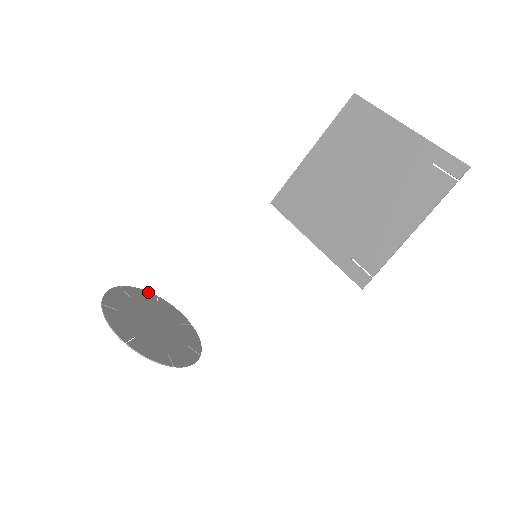
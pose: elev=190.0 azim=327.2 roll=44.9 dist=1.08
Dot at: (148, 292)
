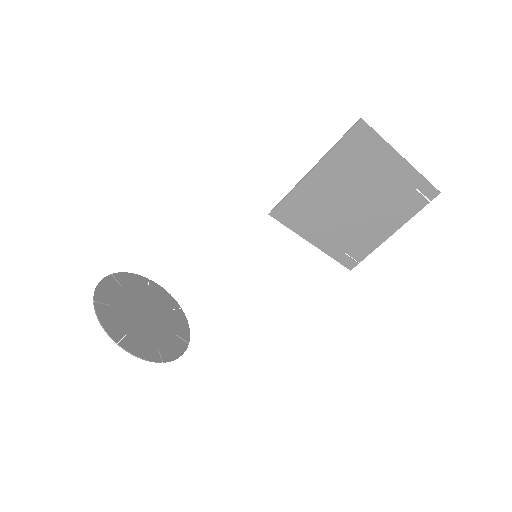
Dot at: (105, 279)
